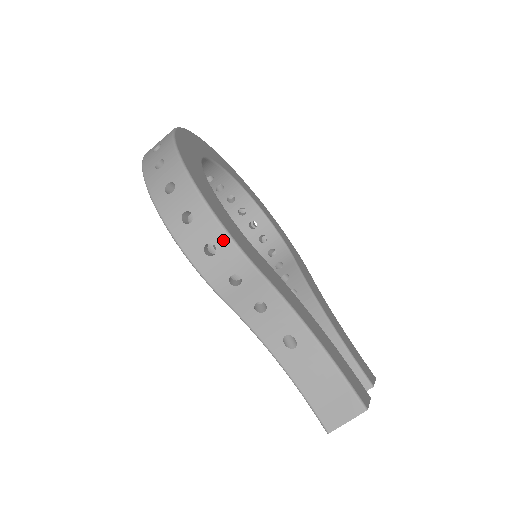
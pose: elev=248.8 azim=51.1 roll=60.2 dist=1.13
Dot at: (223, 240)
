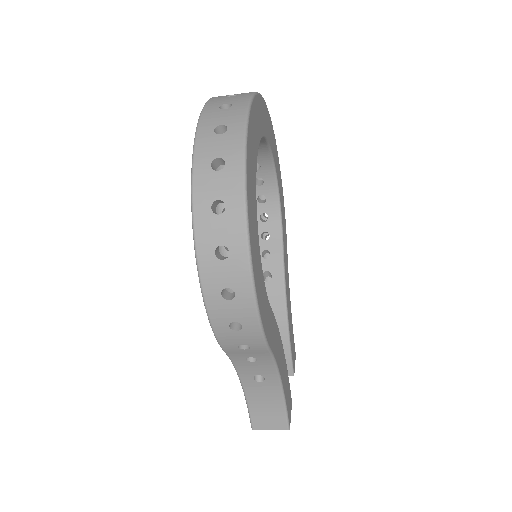
Dot at: (253, 326)
